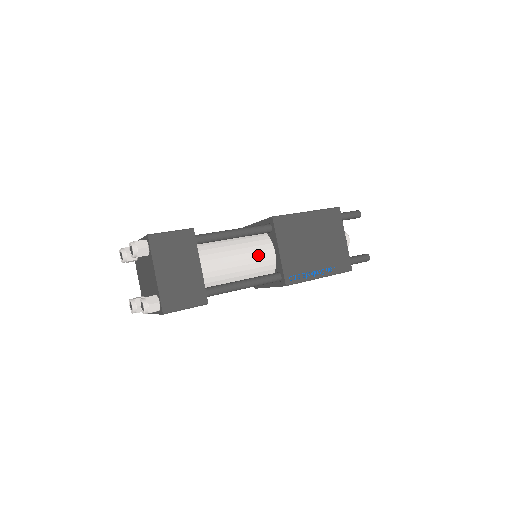
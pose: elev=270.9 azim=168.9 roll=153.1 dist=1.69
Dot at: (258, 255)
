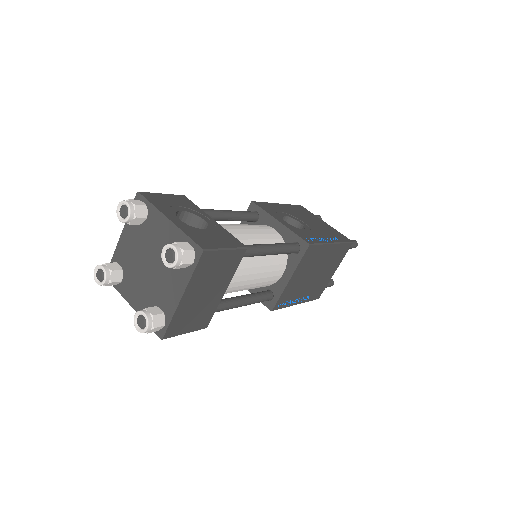
Dot at: (270, 275)
